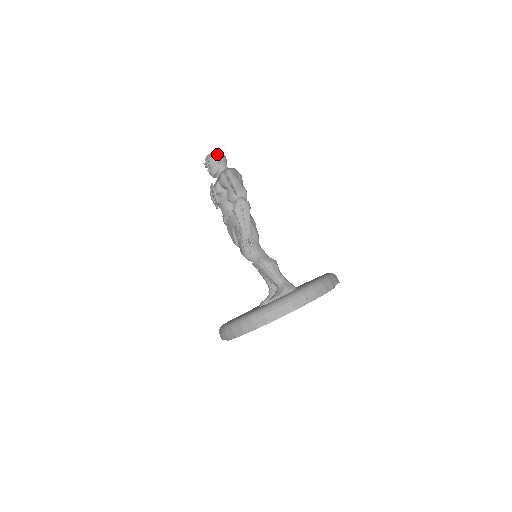
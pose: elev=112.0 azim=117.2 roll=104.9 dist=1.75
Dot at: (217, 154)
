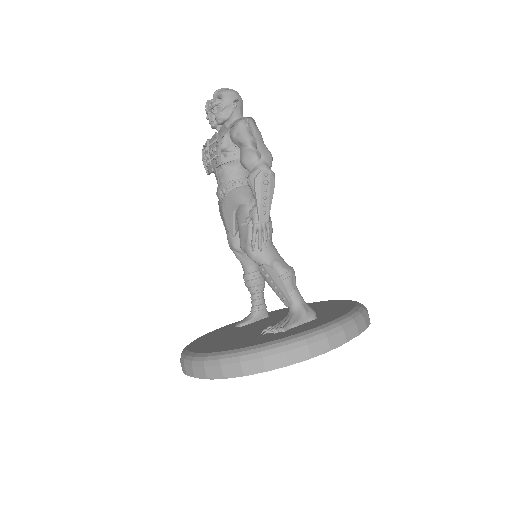
Dot at: (234, 92)
